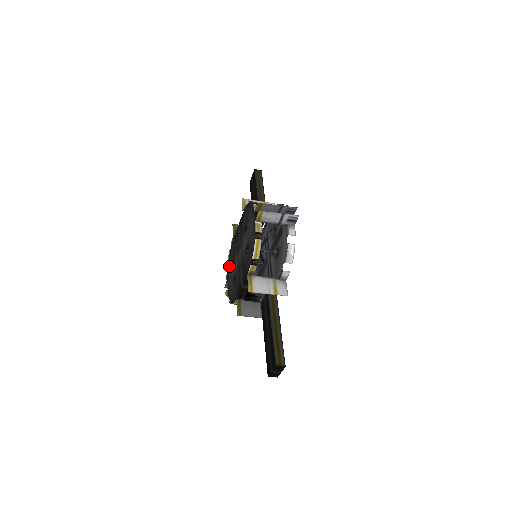
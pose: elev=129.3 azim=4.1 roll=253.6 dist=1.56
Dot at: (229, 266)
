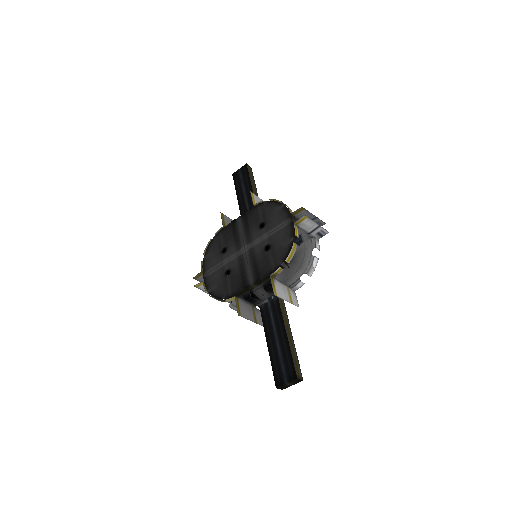
Dot at: (209, 256)
